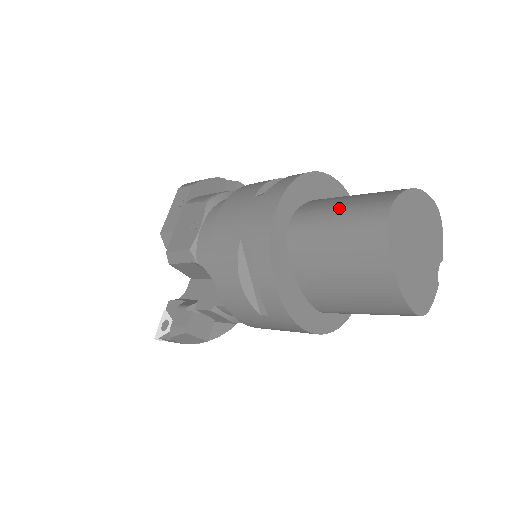
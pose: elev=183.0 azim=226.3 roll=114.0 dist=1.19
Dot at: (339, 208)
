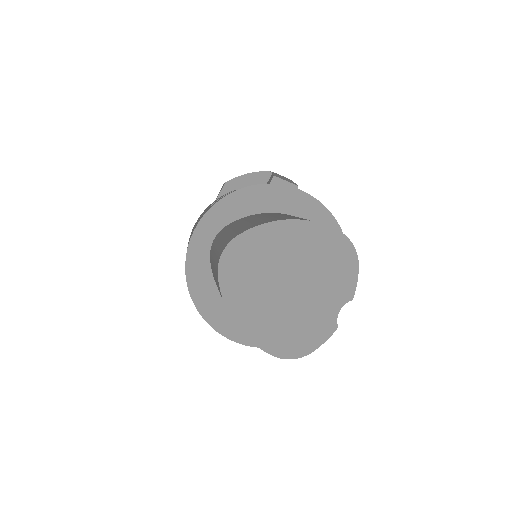
Dot at: (226, 234)
